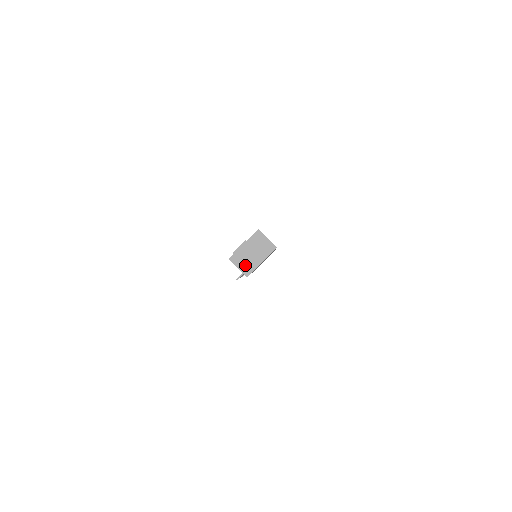
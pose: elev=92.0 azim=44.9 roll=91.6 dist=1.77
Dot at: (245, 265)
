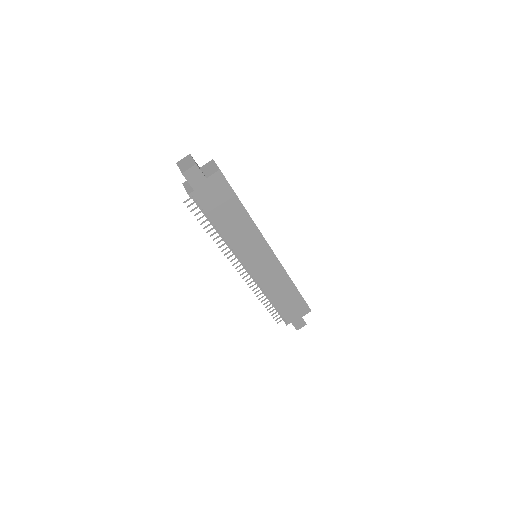
Dot at: (180, 169)
